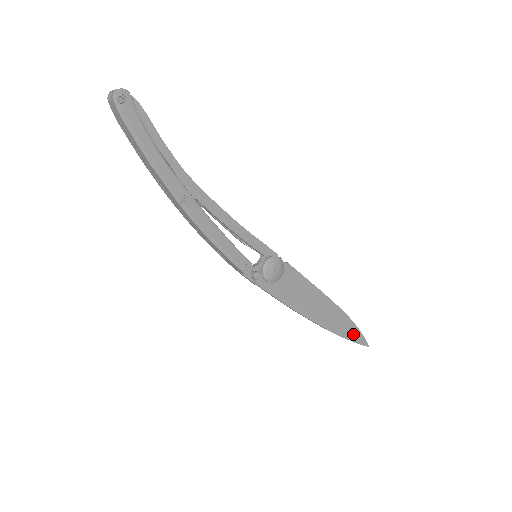
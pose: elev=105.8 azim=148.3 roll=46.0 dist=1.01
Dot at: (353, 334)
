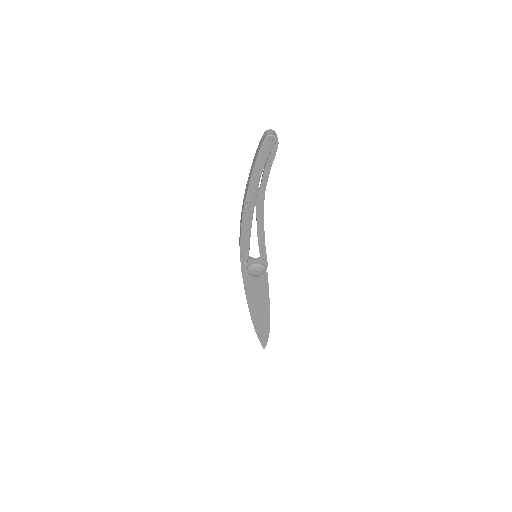
Dot at: (263, 336)
